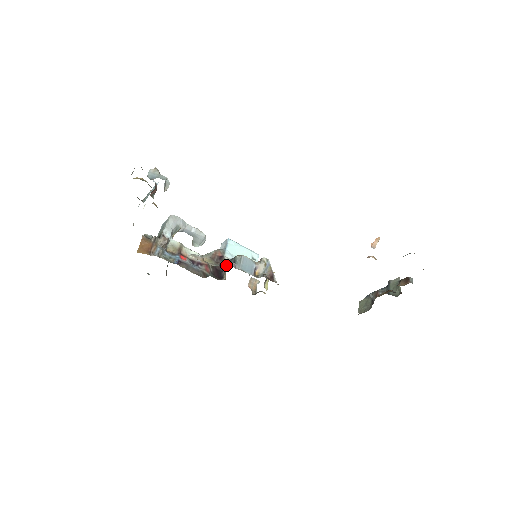
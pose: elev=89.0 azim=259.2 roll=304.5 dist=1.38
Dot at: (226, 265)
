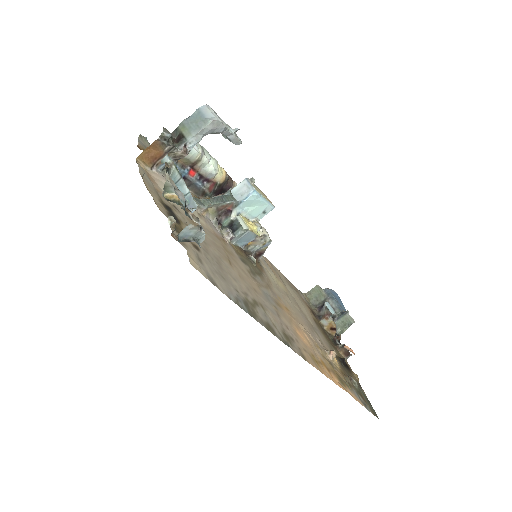
Dot at: (226, 224)
